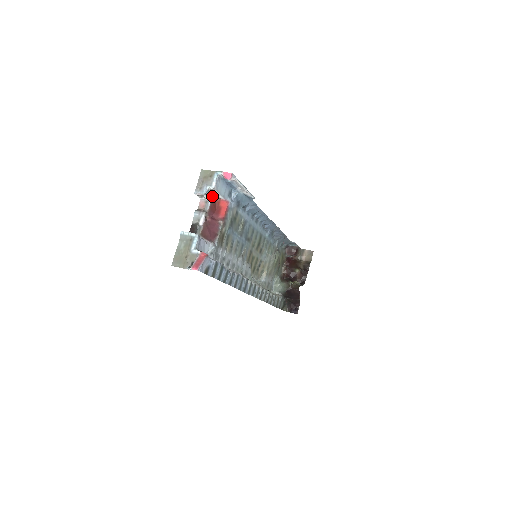
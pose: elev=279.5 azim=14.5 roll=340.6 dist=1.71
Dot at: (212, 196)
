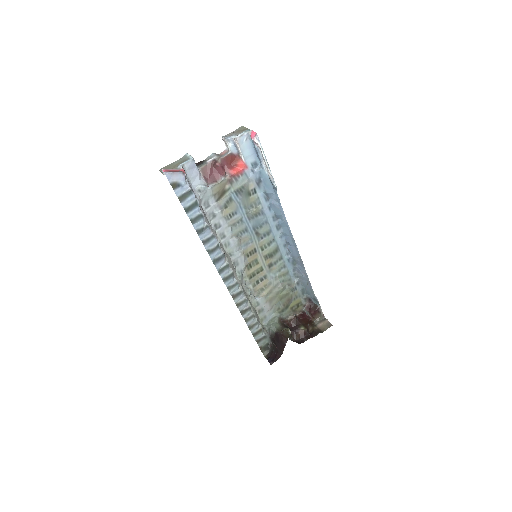
Dot at: (236, 151)
